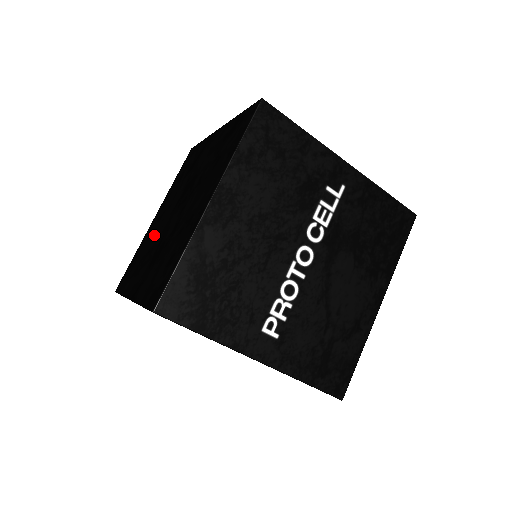
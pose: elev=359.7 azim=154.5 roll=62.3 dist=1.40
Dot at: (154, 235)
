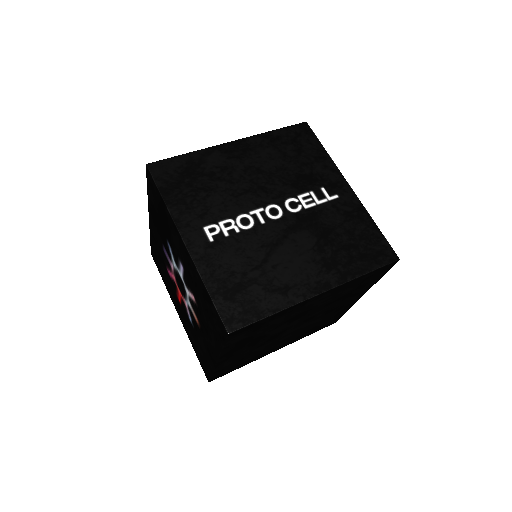
Dot at: occluded
